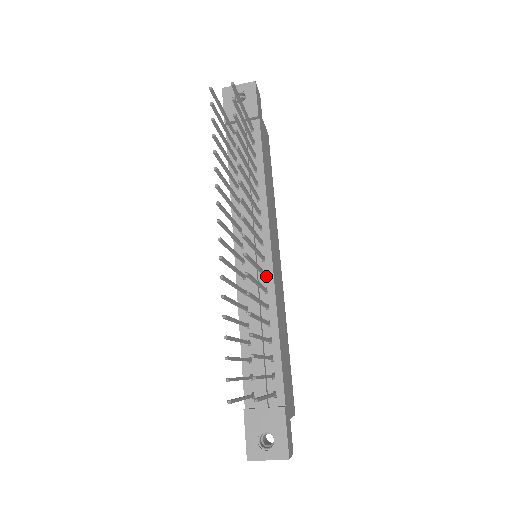
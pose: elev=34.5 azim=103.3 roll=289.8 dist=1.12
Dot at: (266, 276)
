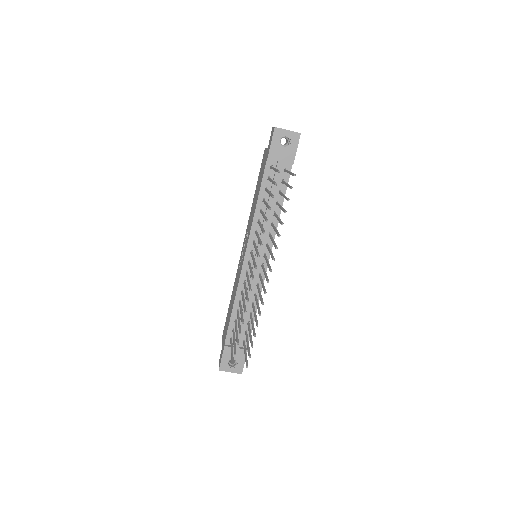
Dot at: occluded
